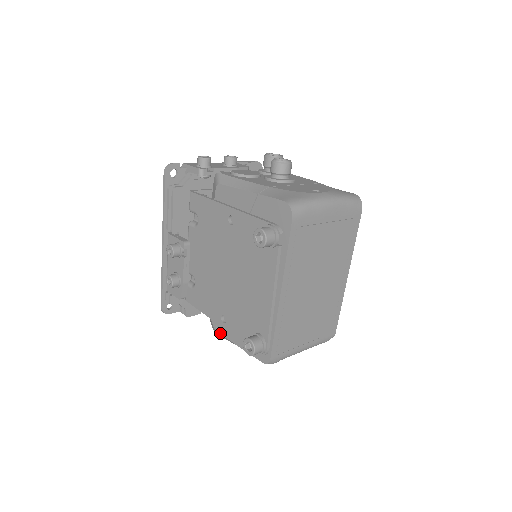
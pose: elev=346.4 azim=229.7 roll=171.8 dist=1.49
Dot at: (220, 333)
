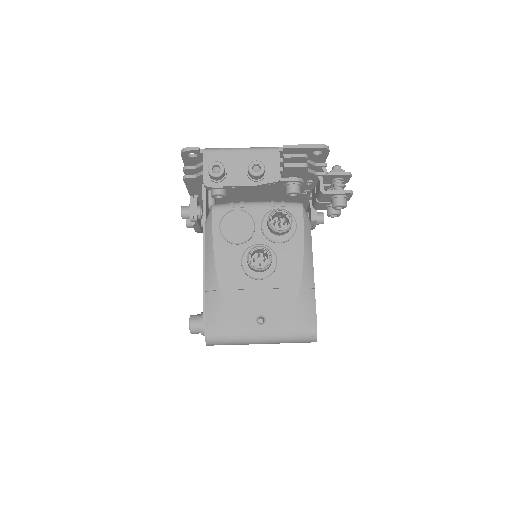
Dot at: occluded
